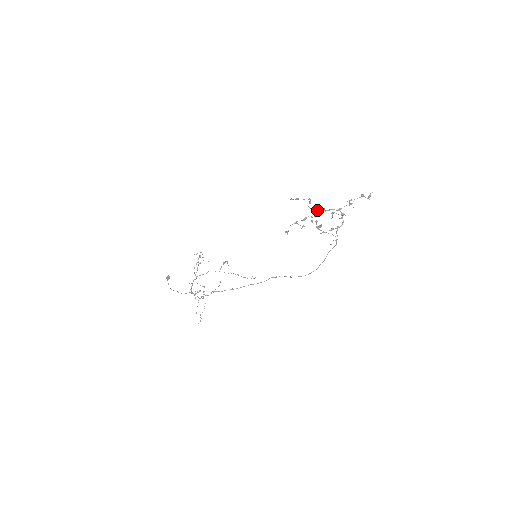
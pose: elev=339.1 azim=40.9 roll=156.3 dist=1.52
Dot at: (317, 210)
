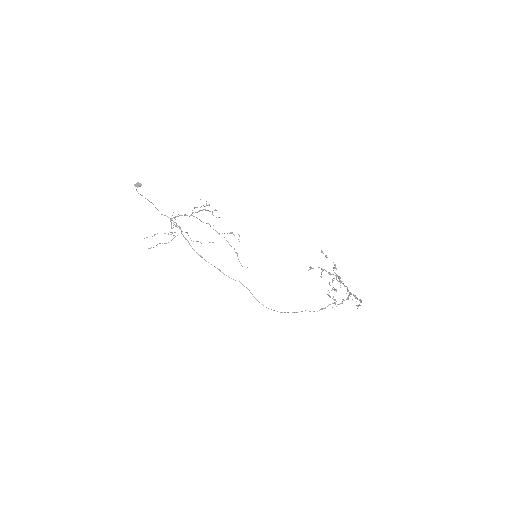
Dot at: (339, 278)
